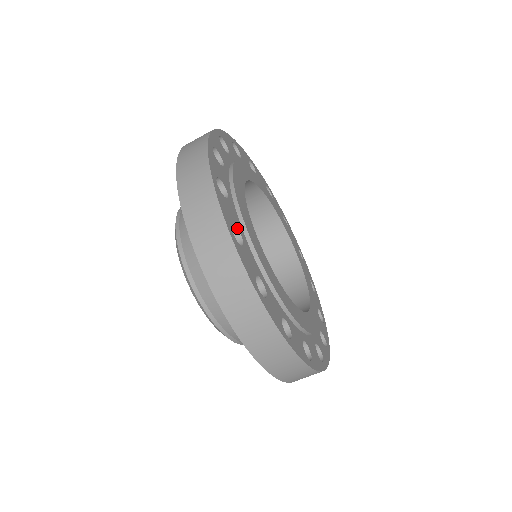
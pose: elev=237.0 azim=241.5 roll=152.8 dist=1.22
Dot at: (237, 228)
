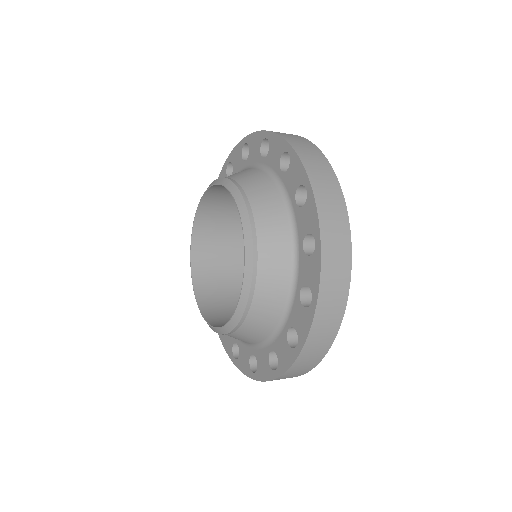
Dot at: occluded
